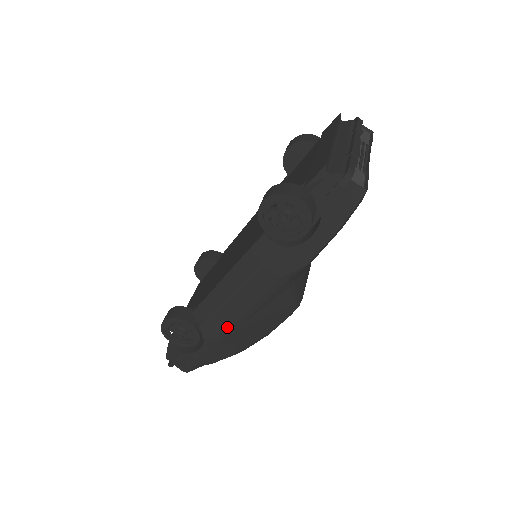
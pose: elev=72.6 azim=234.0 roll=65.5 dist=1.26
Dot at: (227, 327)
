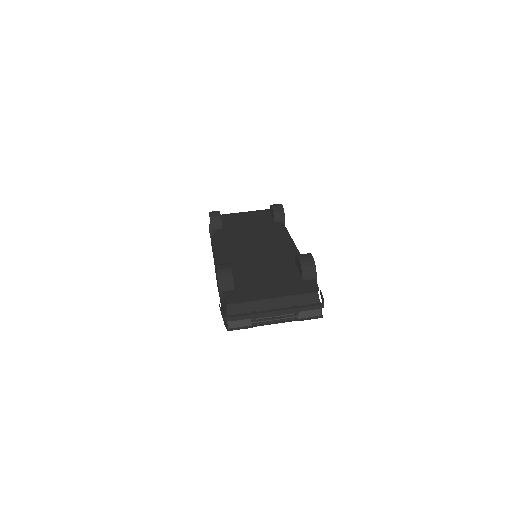
Dot at: occluded
